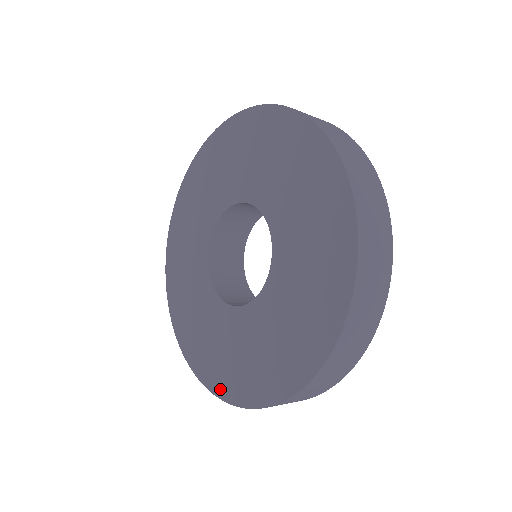
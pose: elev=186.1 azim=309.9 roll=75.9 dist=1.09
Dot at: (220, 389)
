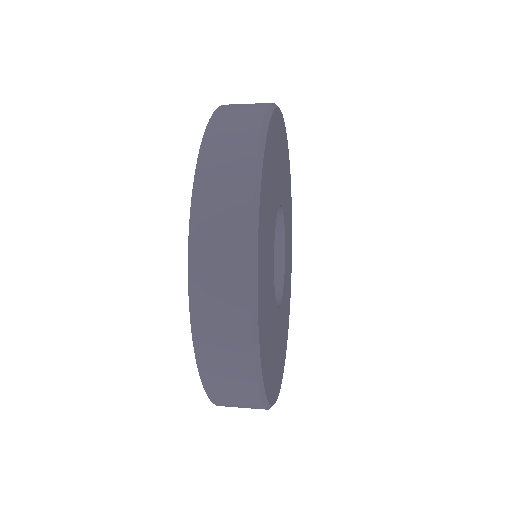
Dot at: occluded
